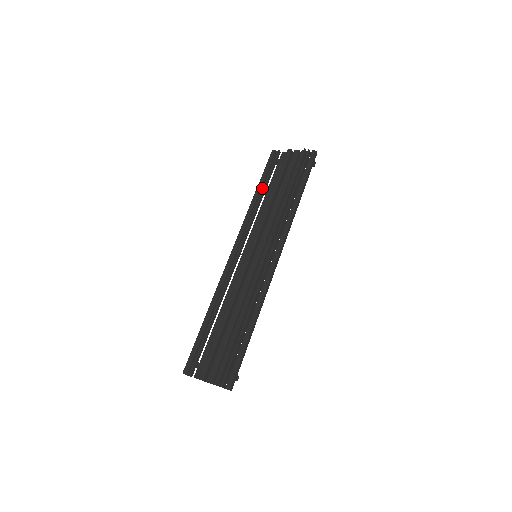
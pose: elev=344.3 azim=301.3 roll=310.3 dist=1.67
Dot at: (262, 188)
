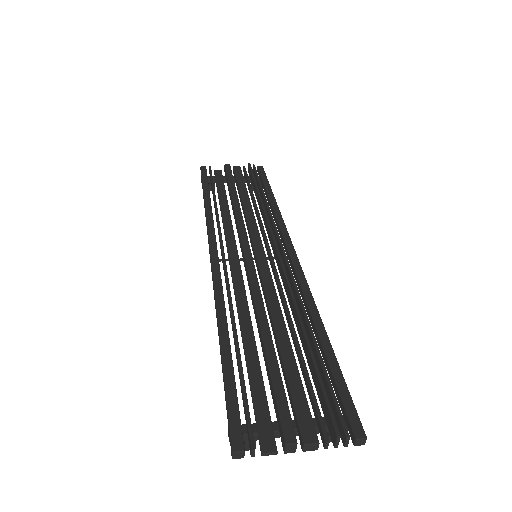
Dot at: occluded
